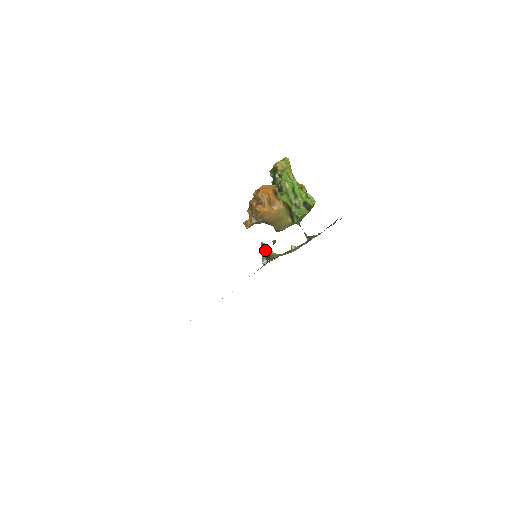
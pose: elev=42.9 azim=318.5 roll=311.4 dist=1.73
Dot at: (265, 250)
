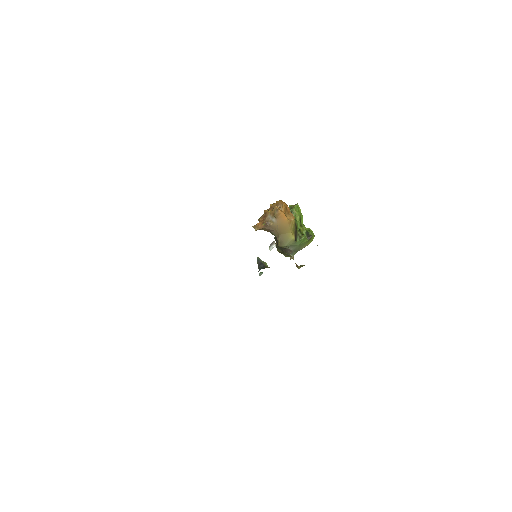
Dot at: (261, 262)
